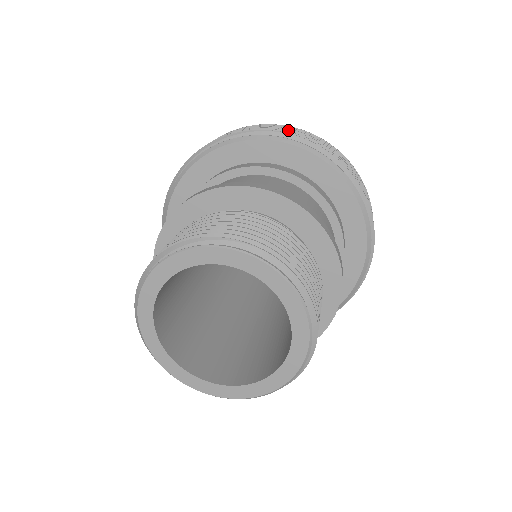
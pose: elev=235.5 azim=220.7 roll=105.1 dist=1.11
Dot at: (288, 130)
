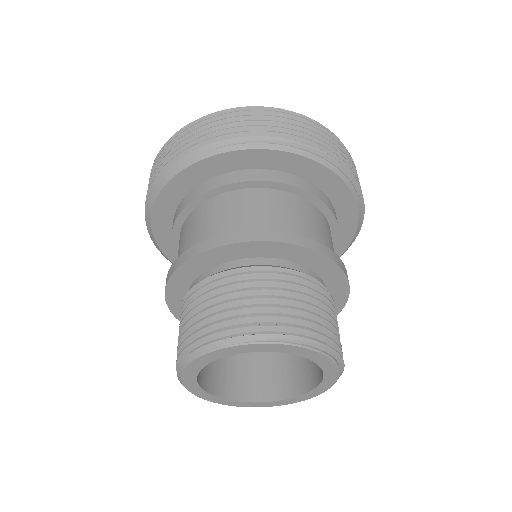
Dot at: (342, 155)
